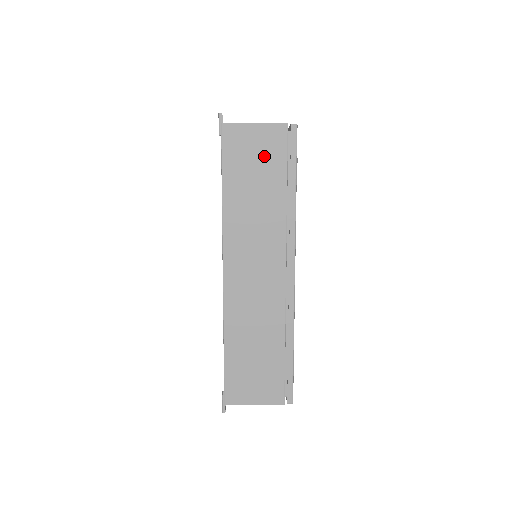
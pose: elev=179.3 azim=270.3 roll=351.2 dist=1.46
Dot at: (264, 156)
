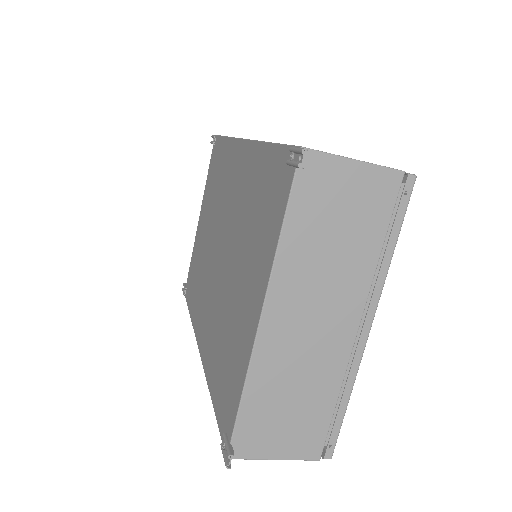
Dot at: occluded
